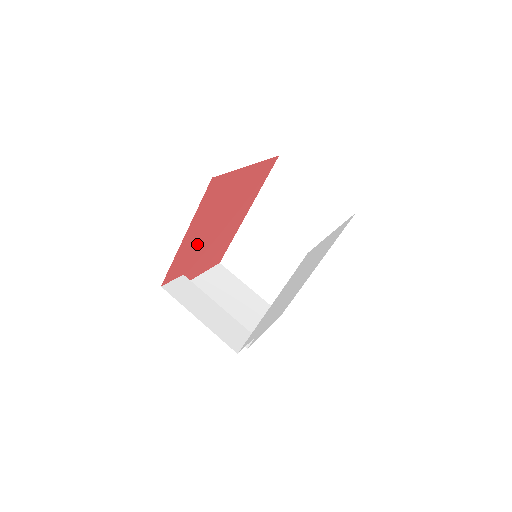
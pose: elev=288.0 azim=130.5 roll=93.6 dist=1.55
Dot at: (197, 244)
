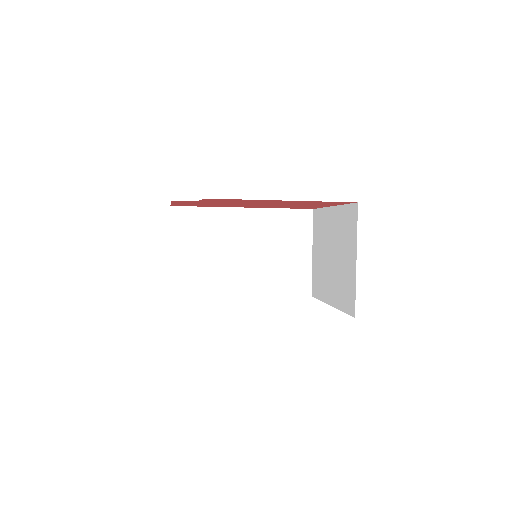
Dot at: (248, 202)
